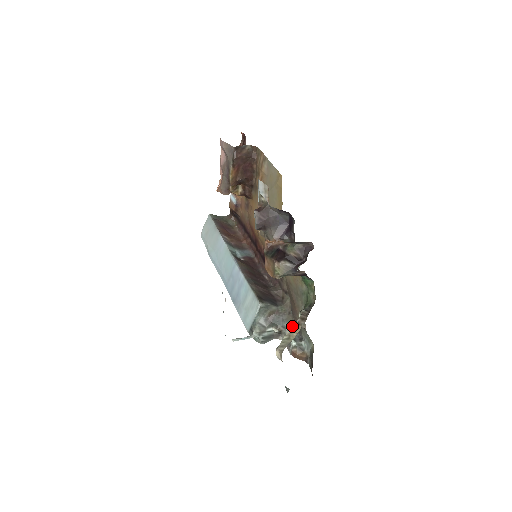
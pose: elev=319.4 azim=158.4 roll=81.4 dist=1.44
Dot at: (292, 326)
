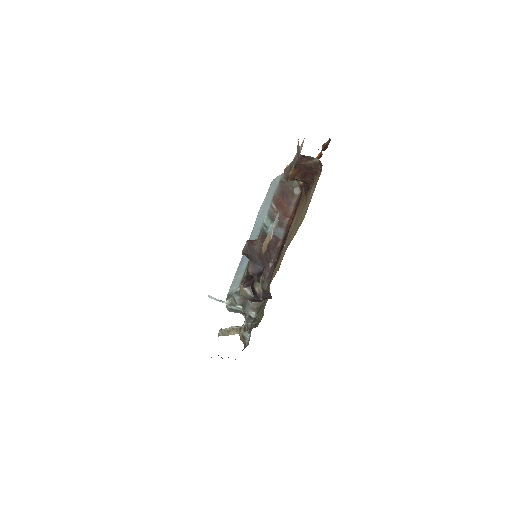
Dot at: (254, 317)
